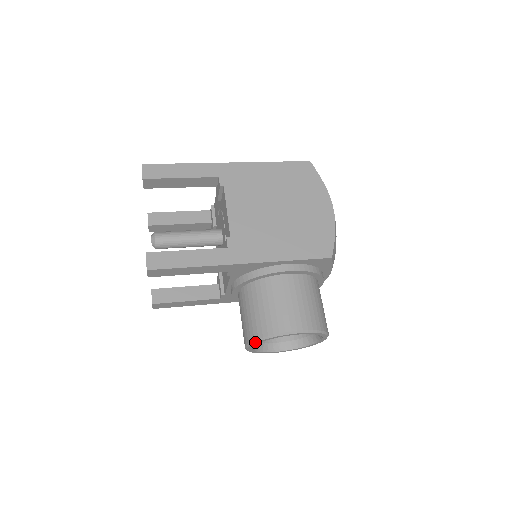
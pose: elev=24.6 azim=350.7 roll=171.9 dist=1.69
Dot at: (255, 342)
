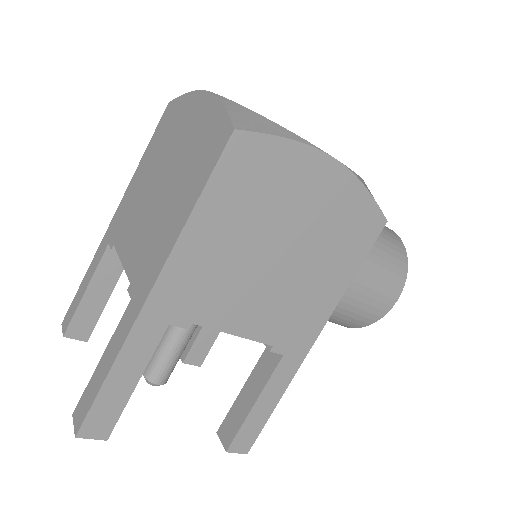
Dot at: (353, 327)
